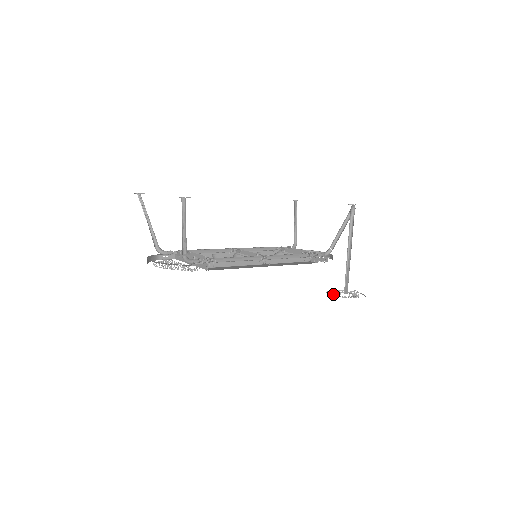
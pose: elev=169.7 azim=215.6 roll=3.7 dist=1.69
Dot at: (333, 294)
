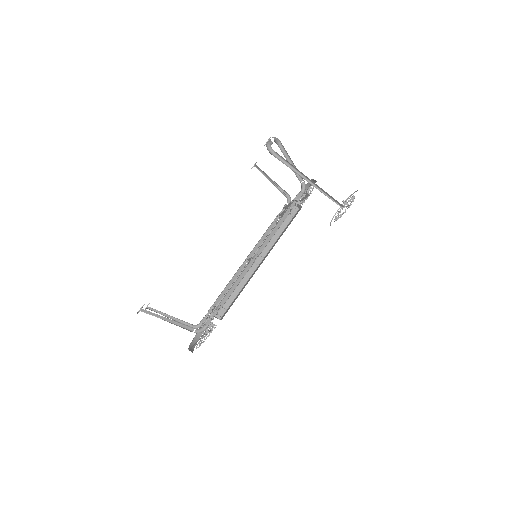
Dot at: occluded
